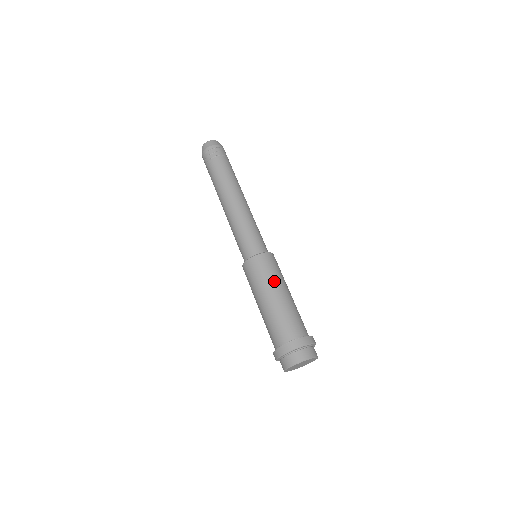
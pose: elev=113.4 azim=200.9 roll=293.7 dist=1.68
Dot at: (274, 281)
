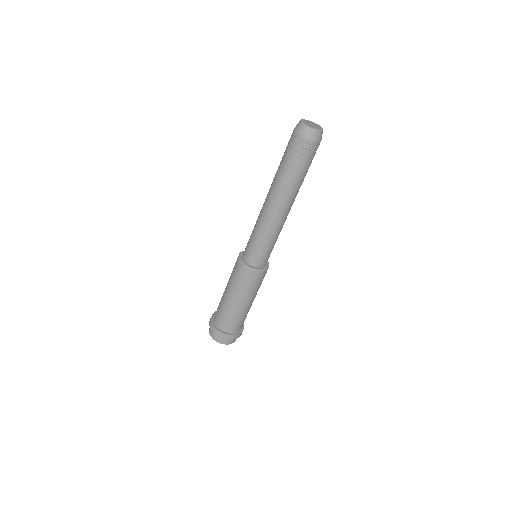
Dot at: (243, 292)
